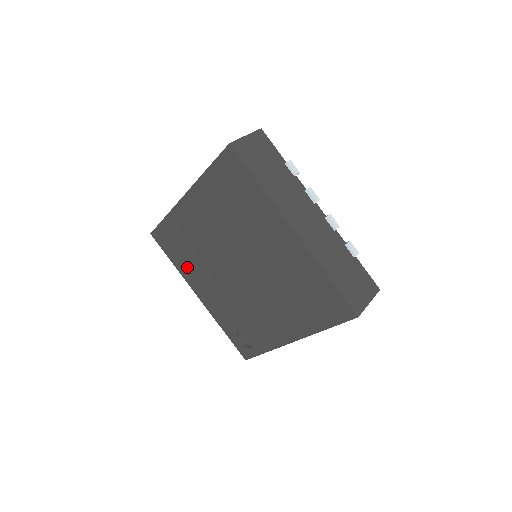
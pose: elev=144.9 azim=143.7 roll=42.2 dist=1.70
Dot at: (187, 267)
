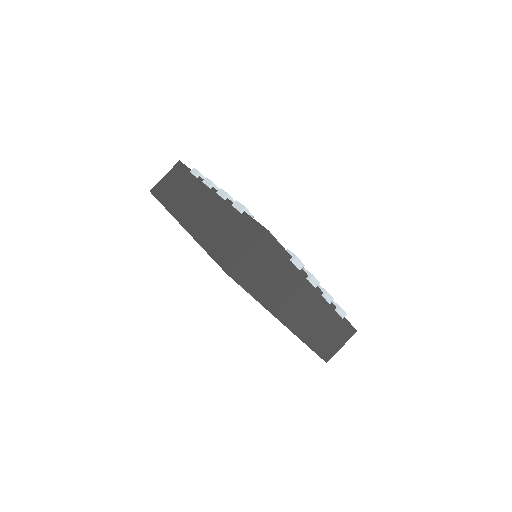
Dot at: occluded
